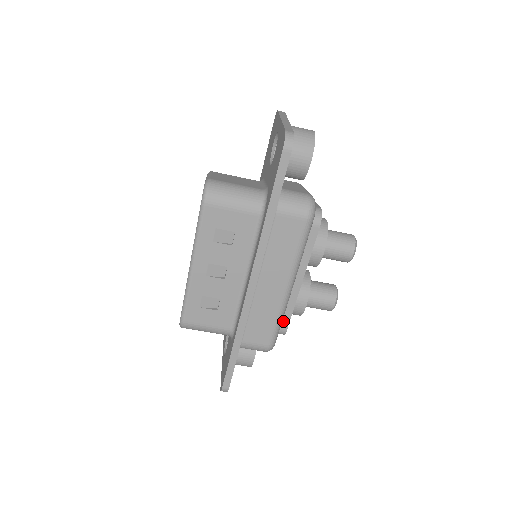
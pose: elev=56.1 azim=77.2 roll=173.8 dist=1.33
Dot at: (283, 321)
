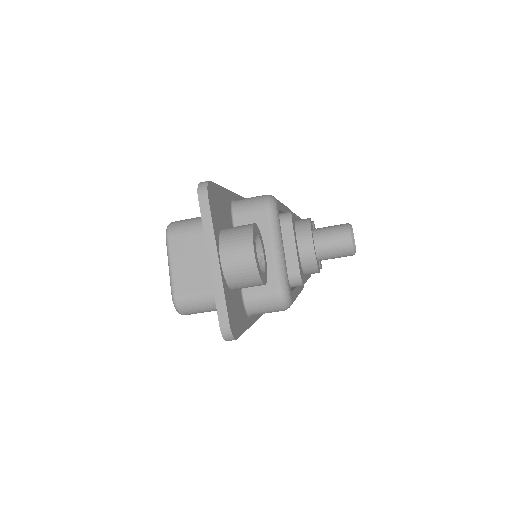
Dot at: occluded
